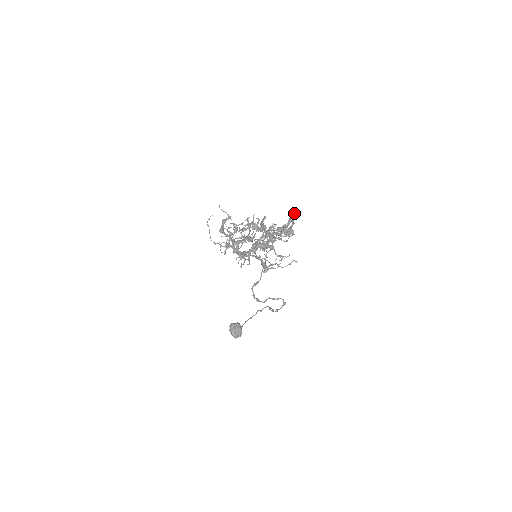
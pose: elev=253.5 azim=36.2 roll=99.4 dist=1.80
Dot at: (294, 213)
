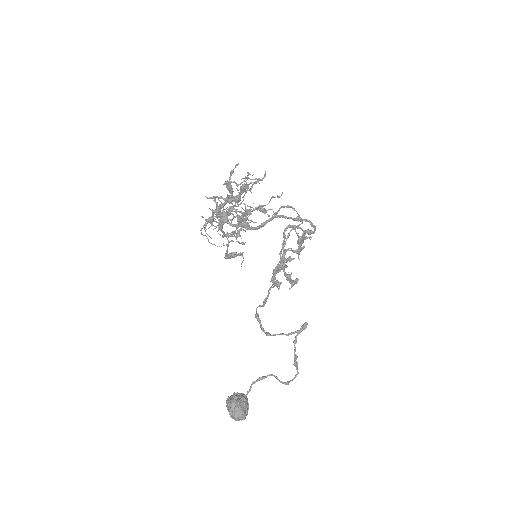
Dot at: (311, 230)
